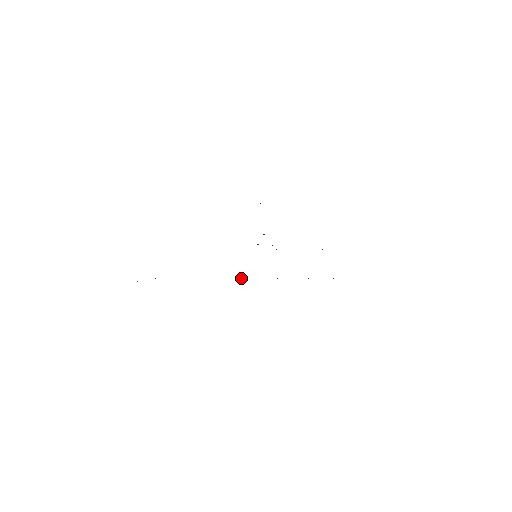
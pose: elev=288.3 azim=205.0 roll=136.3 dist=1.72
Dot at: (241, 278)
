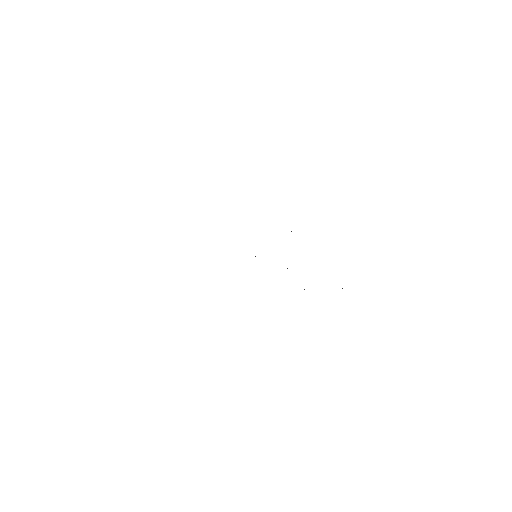
Dot at: occluded
